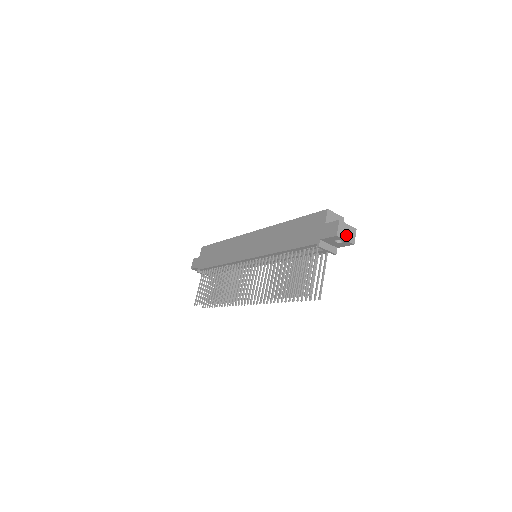
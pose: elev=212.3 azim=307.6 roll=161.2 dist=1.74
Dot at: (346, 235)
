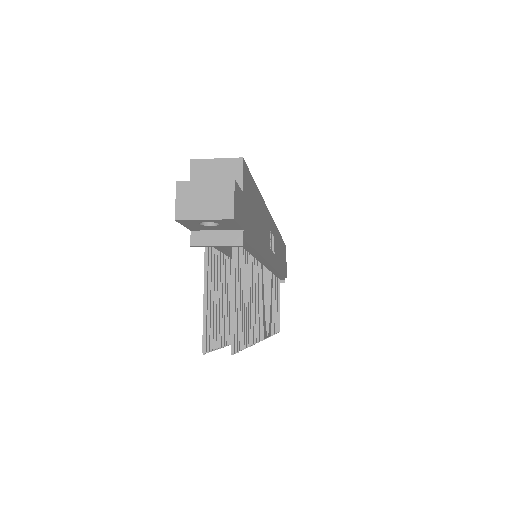
Dot at: (203, 207)
